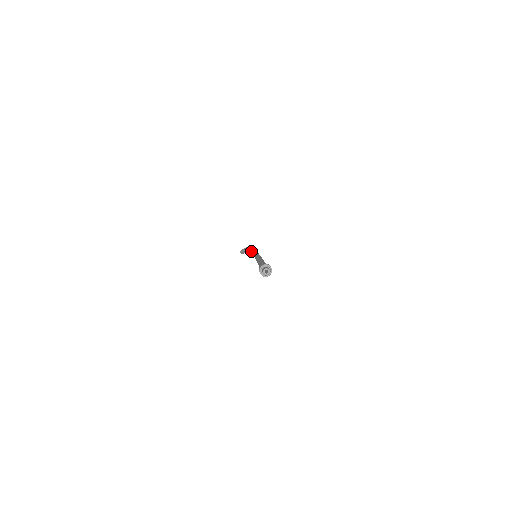
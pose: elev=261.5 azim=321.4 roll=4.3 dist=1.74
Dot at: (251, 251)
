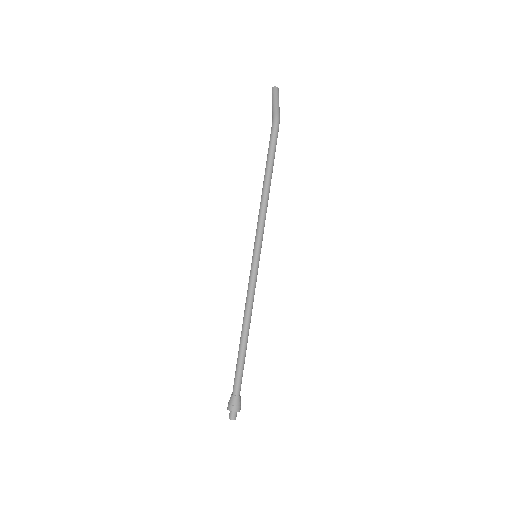
Dot at: (262, 190)
